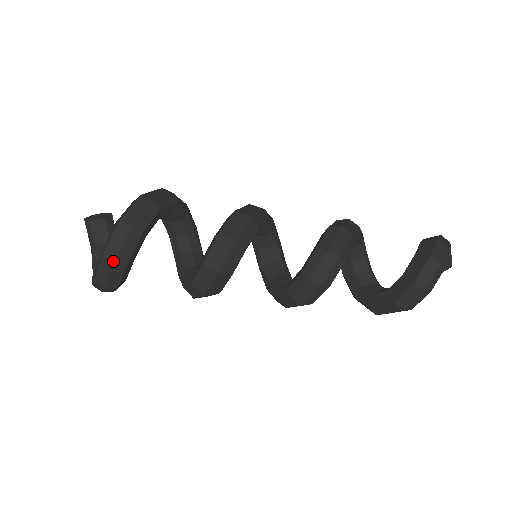
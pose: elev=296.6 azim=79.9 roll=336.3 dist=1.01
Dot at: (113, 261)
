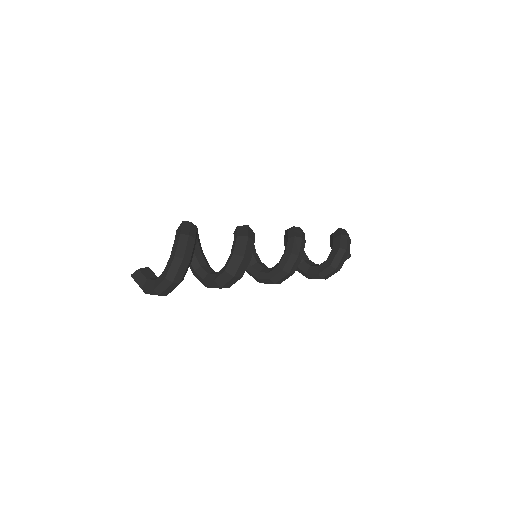
Dot at: (188, 234)
